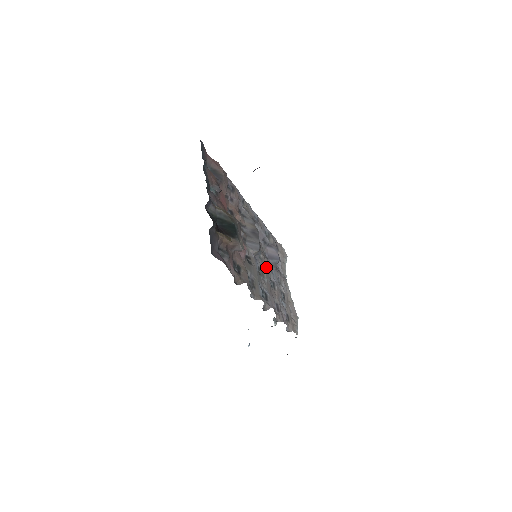
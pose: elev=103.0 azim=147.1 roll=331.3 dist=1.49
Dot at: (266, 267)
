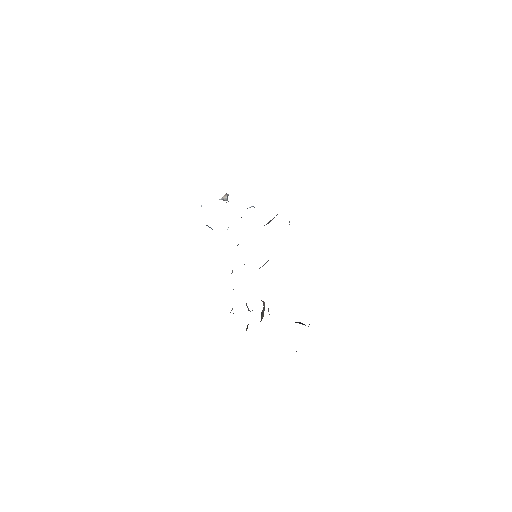
Dot at: occluded
